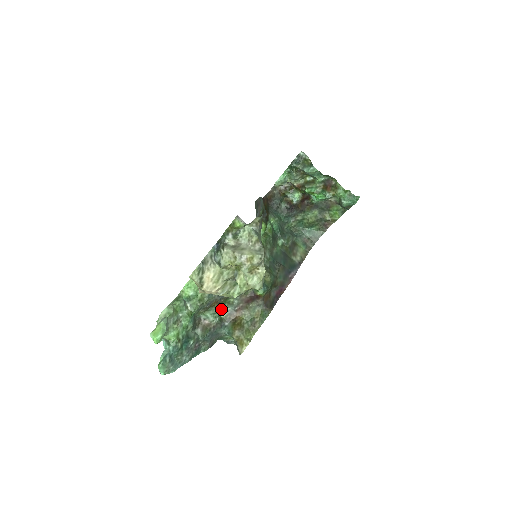
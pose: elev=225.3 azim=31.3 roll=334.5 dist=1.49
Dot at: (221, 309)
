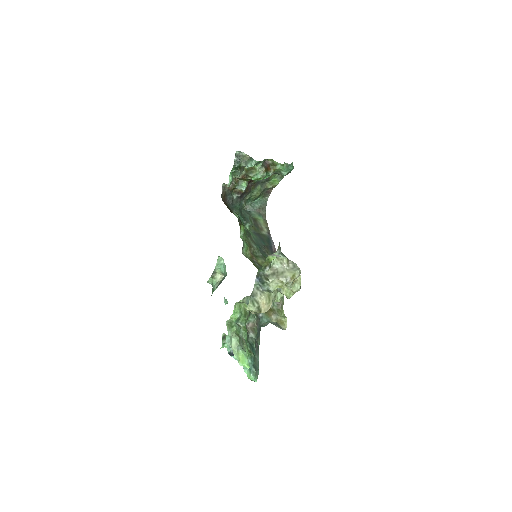
Dot at: occluded
